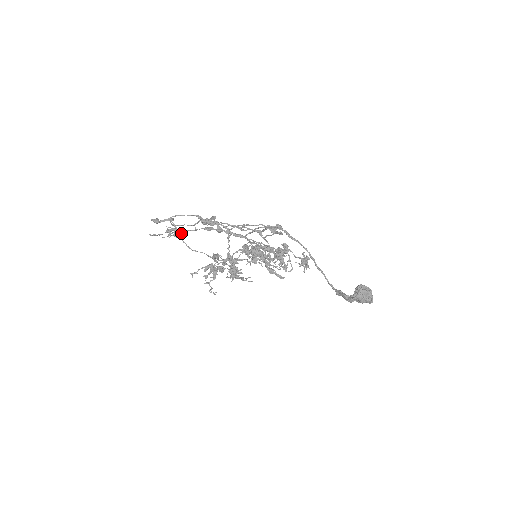
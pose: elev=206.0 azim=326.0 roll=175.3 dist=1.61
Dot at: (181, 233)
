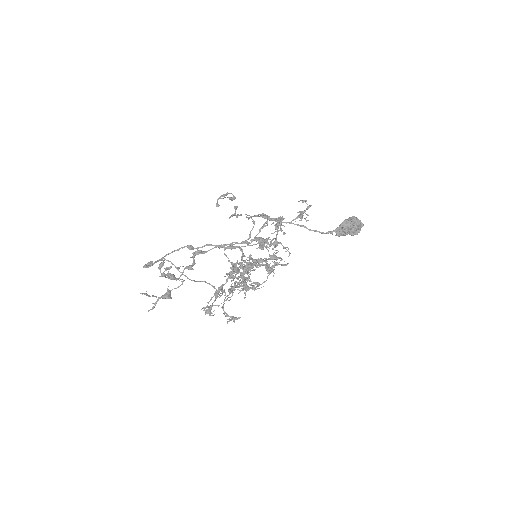
Dot at: (179, 267)
